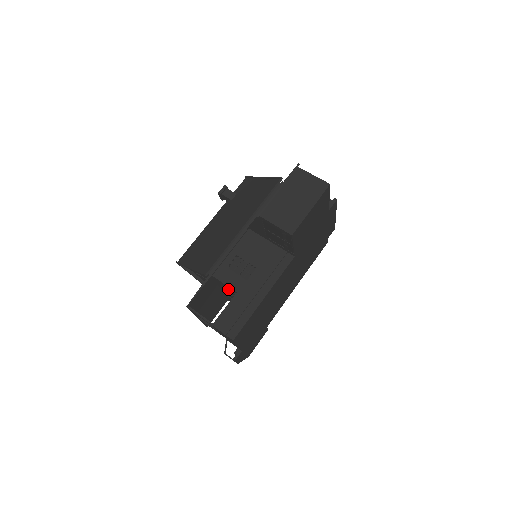
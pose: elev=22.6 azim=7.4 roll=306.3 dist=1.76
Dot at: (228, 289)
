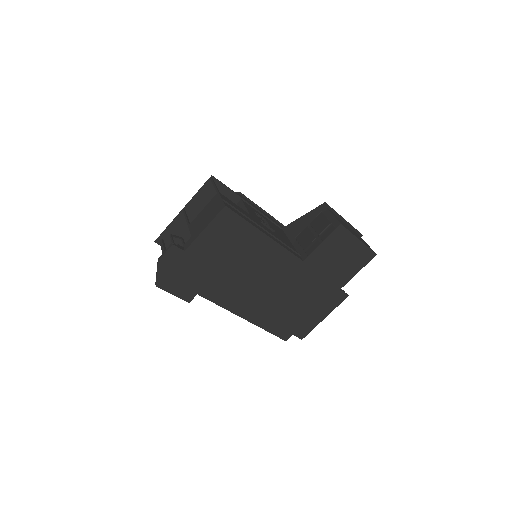
Dot at: occluded
